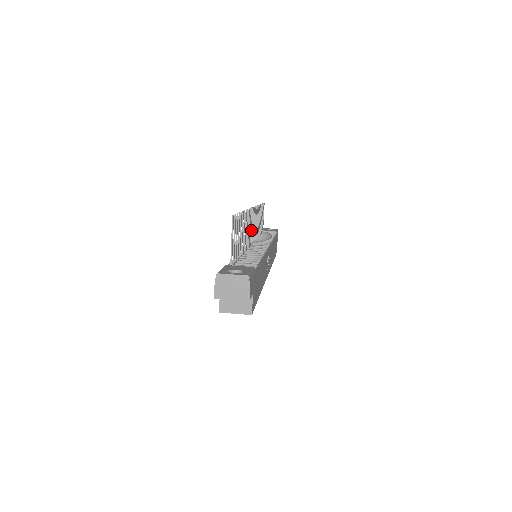
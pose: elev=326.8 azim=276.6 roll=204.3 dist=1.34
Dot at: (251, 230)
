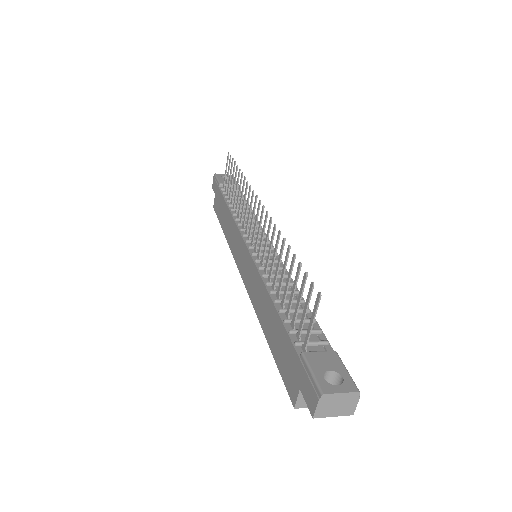
Dot at: (255, 228)
